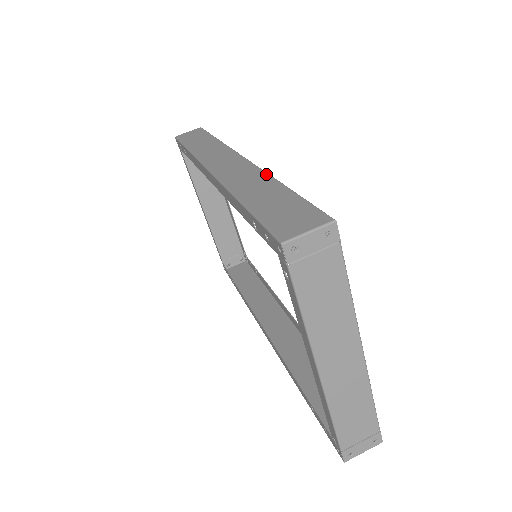
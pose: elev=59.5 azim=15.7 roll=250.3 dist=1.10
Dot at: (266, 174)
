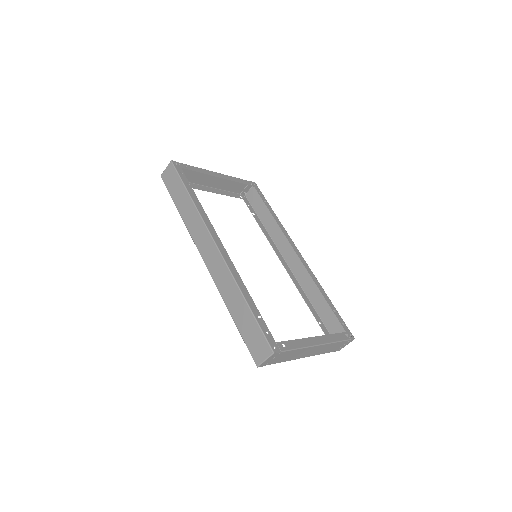
Dot at: (235, 283)
